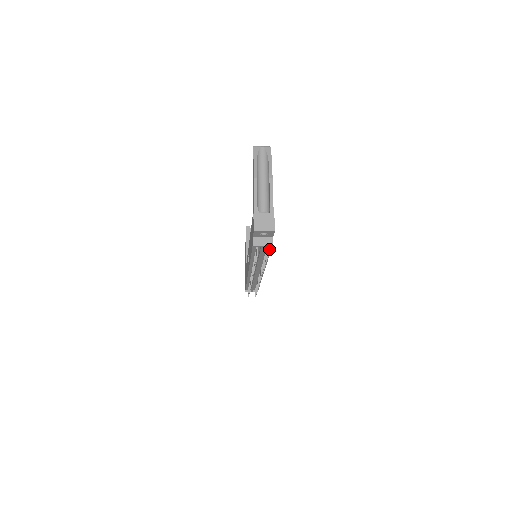
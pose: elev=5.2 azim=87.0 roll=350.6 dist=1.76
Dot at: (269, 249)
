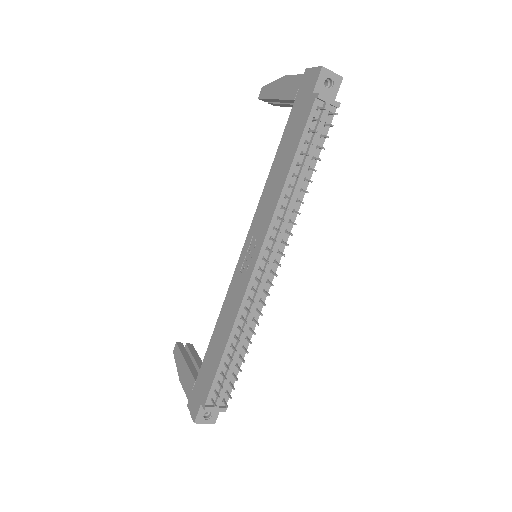
Dot at: (325, 131)
